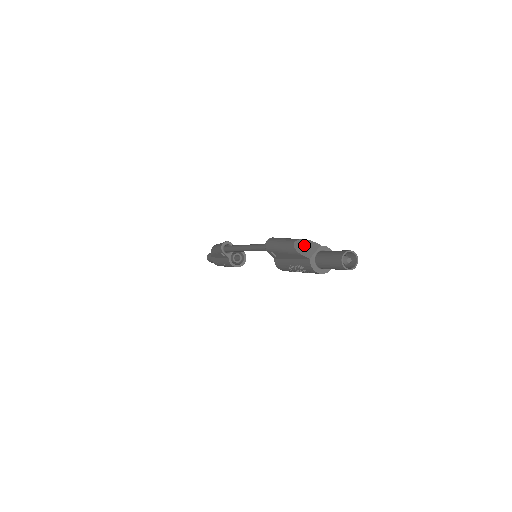
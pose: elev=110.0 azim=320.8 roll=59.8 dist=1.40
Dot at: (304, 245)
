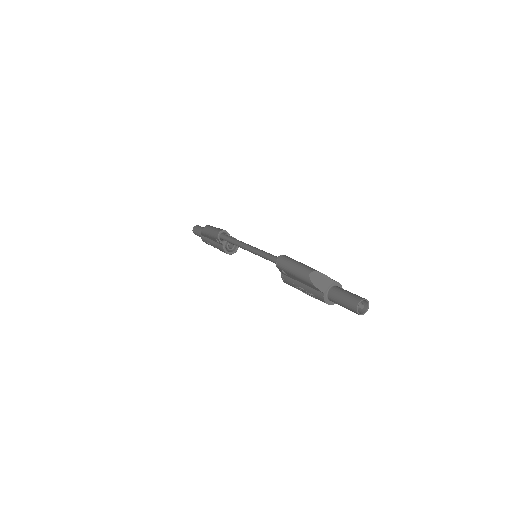
Dot at: (319, 278)
